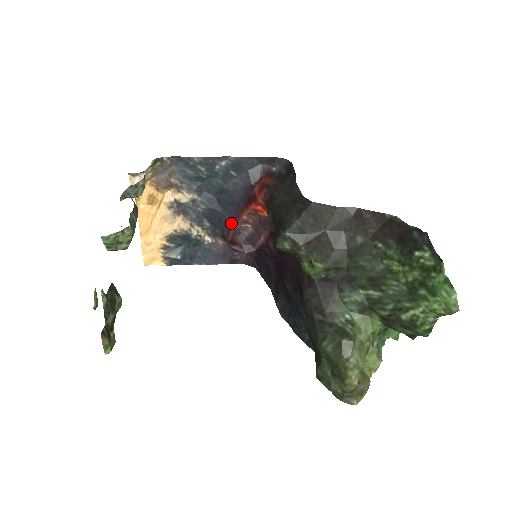
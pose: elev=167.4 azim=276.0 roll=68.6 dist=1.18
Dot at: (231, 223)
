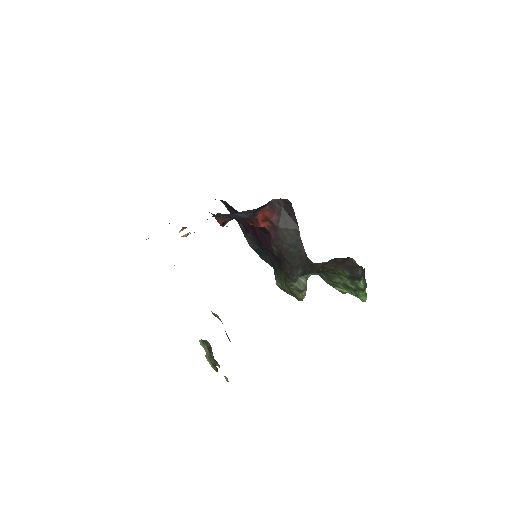
Dot at: (225, 217)
